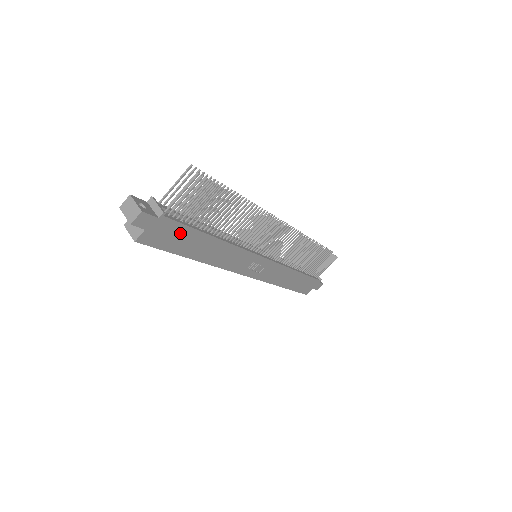
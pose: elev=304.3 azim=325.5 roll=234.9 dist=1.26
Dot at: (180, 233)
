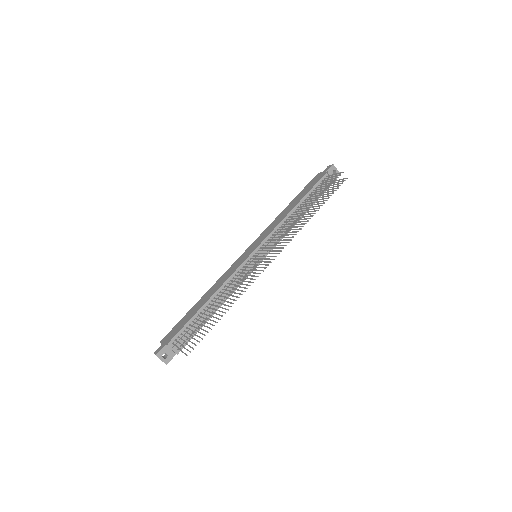
Dot at: occluded
